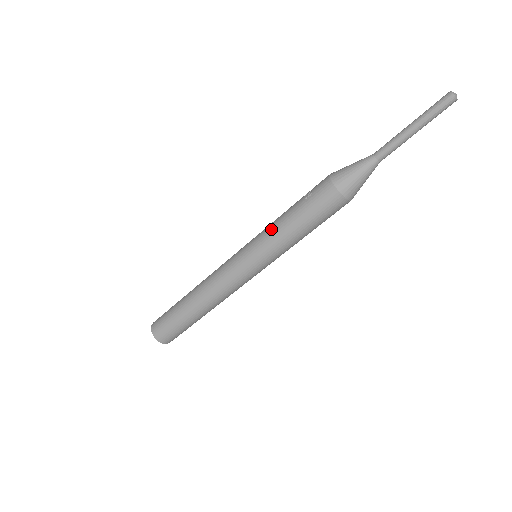
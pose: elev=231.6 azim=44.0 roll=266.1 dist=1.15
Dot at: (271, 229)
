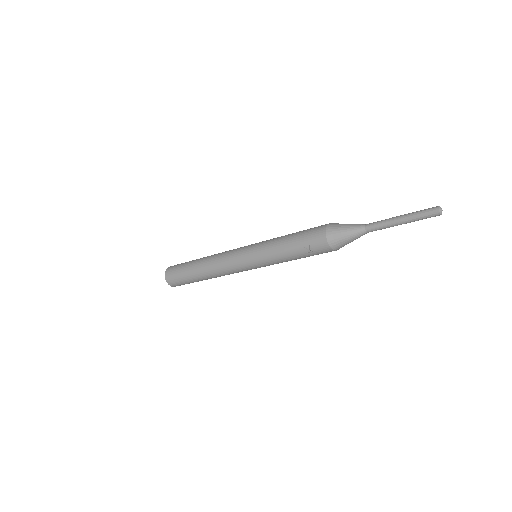
Dot at: (276, 261)
